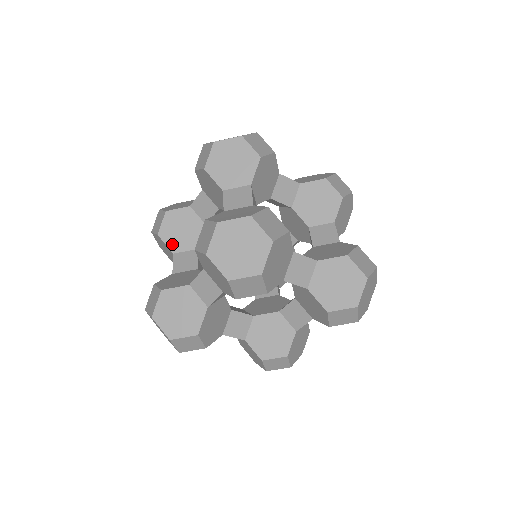
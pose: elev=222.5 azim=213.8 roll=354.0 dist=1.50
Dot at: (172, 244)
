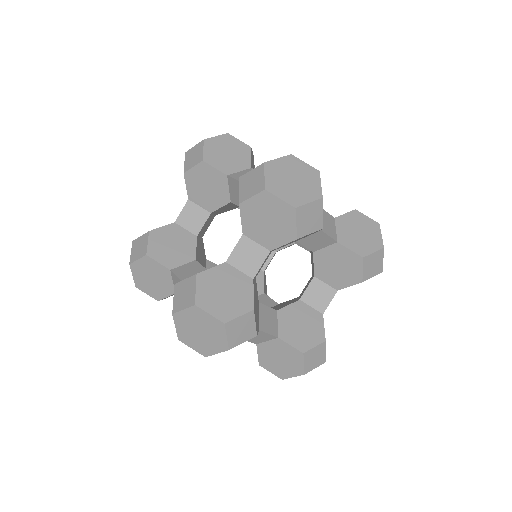
Dot at: occluded
